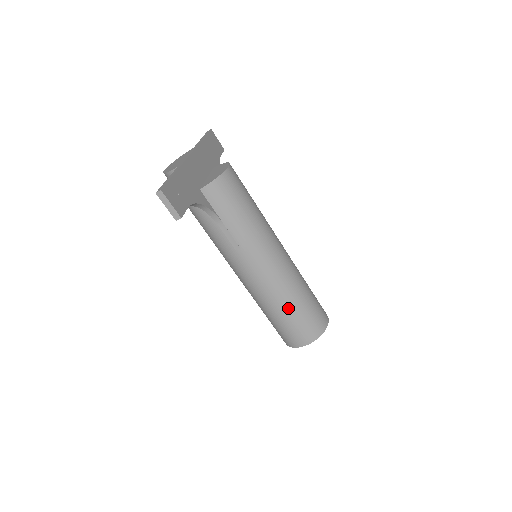
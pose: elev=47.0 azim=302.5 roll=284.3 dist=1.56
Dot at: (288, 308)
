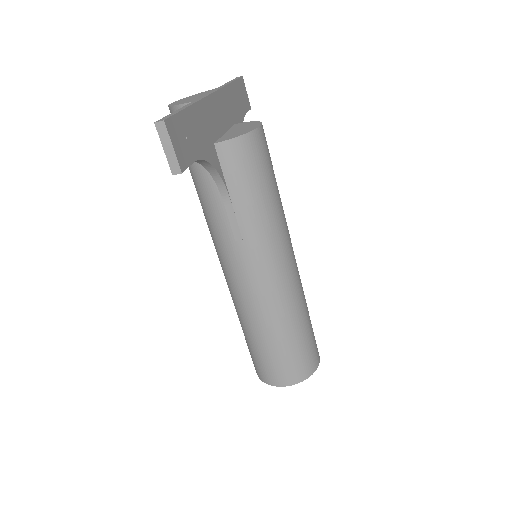
Dot at: (278, 335)
